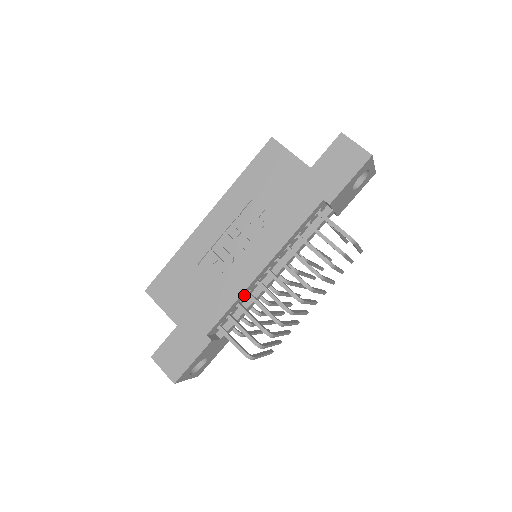
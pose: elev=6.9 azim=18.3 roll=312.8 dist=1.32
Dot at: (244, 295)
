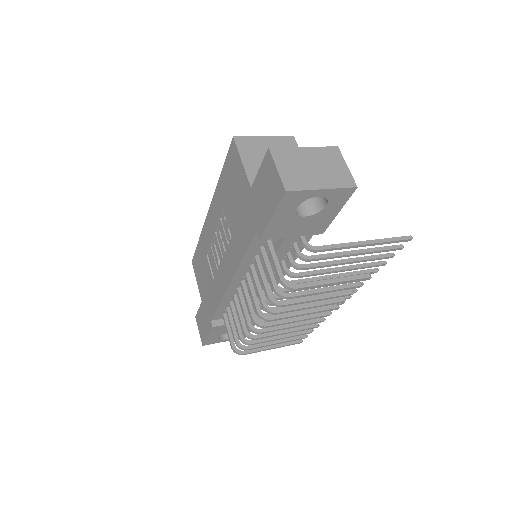
Dot at: (230, 298)
